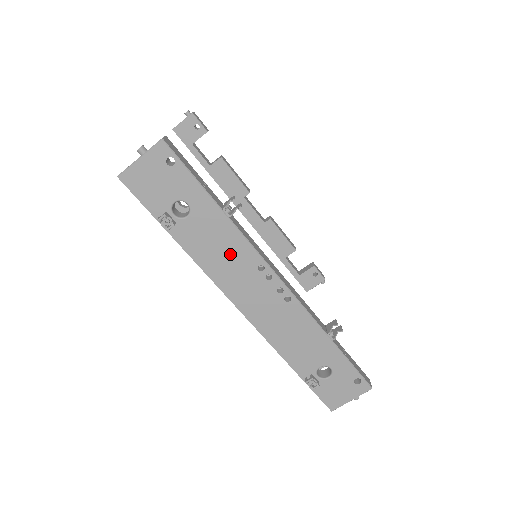
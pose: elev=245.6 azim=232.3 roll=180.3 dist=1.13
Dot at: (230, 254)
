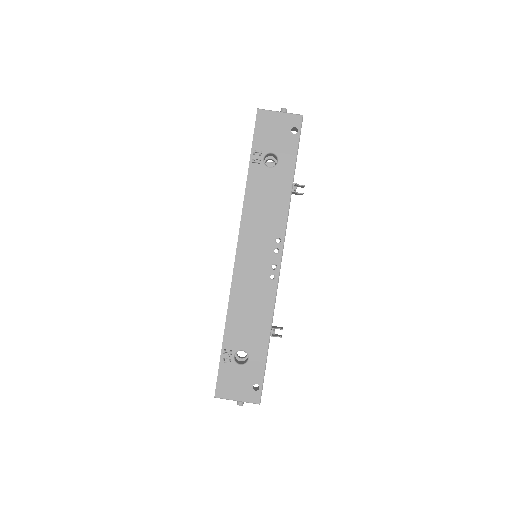
Dot at: (269, 213)
